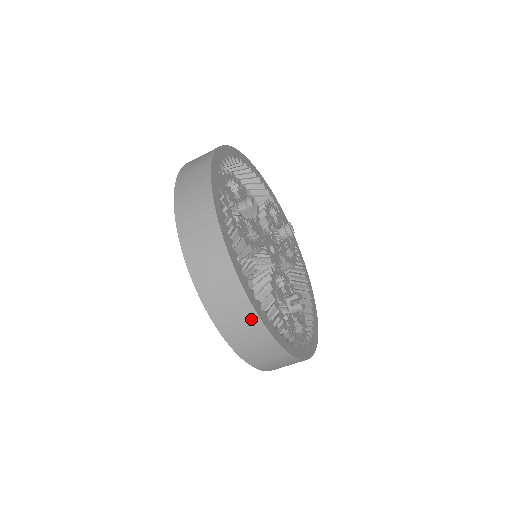
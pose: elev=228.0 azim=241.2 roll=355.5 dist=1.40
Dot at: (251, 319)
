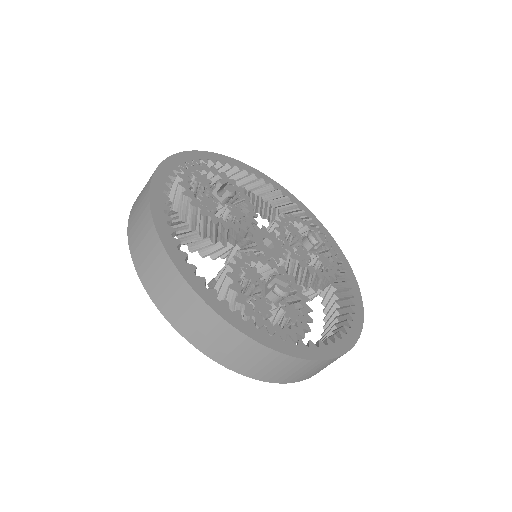
Dot at: (167, 267)
